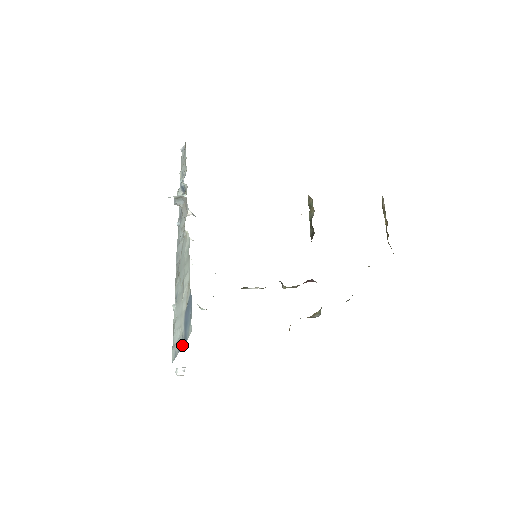
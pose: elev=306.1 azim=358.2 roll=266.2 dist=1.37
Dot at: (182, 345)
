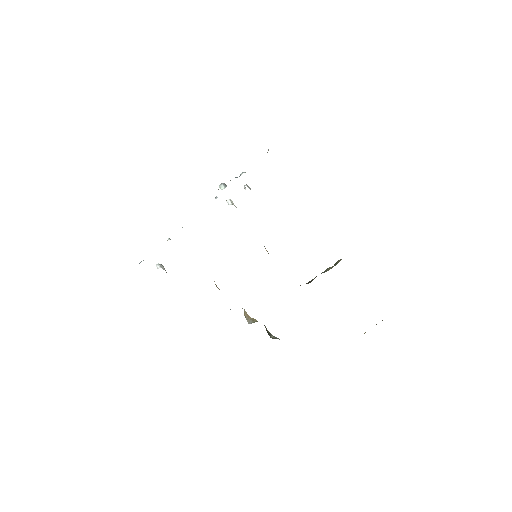
Dot at: occluded
